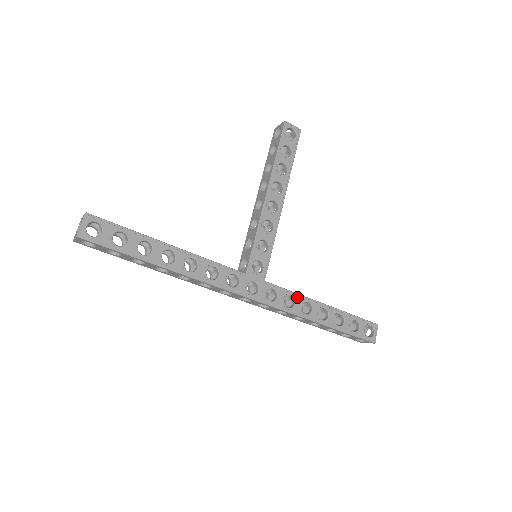
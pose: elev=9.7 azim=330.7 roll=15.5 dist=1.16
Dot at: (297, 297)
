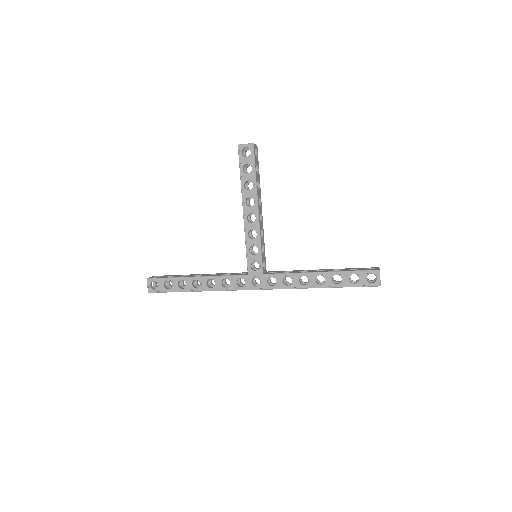
Dot at: (293, 276)
